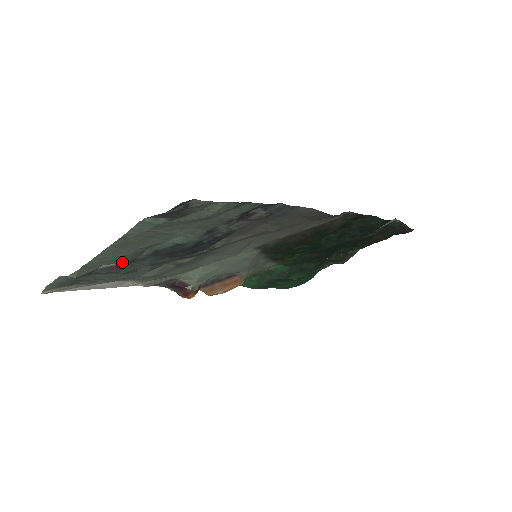
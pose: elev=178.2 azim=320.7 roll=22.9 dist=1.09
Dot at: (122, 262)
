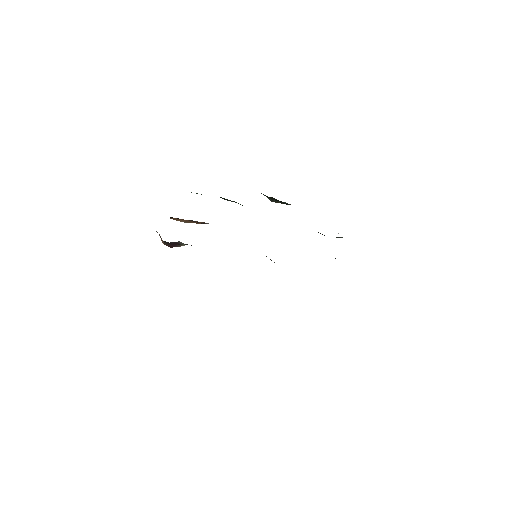
Dot at: occluded
